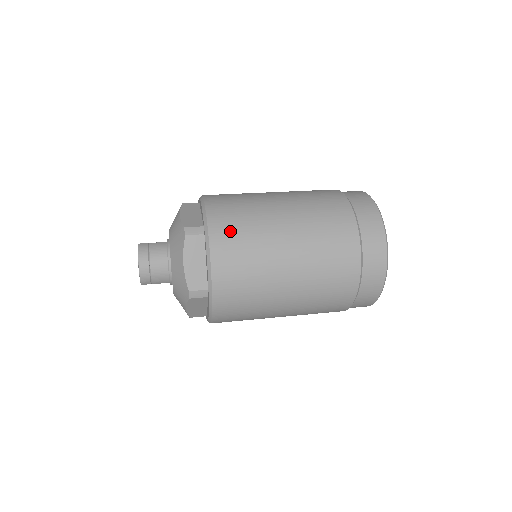
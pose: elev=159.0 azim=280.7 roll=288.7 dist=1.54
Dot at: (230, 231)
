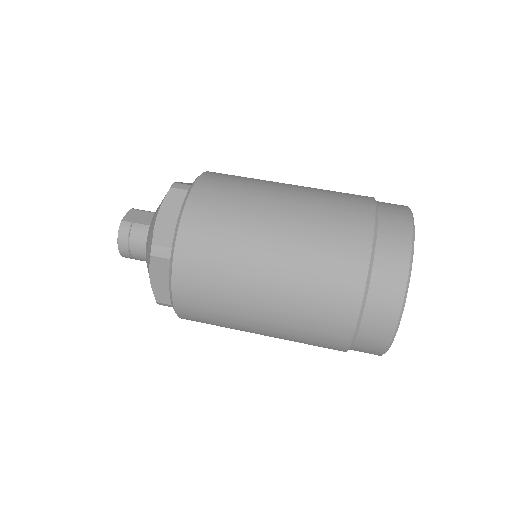
Dot at: (197, 270)
